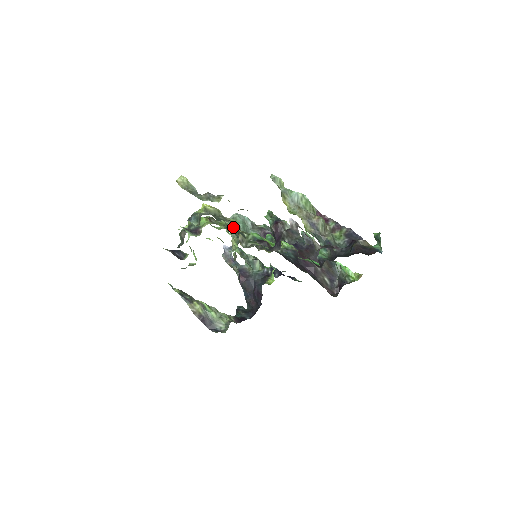
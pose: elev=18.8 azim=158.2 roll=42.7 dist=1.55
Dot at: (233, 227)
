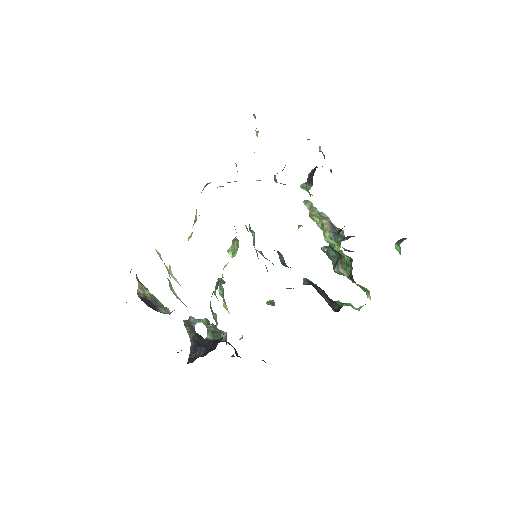
Dot at: occluded
